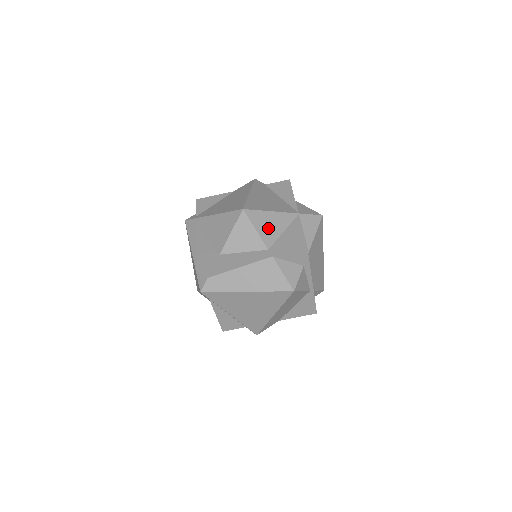
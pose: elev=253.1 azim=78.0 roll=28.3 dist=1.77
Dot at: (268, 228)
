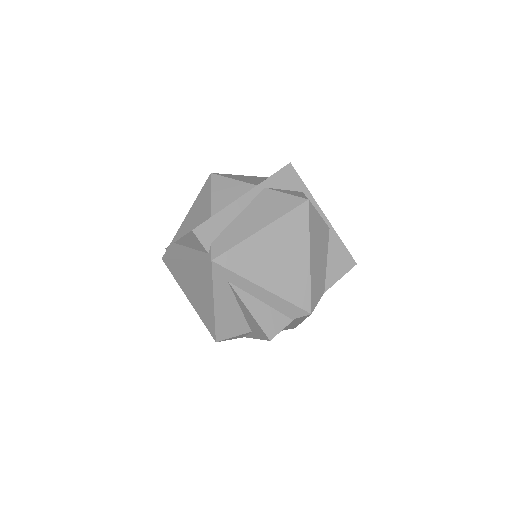
Dot at: (245, 179)
